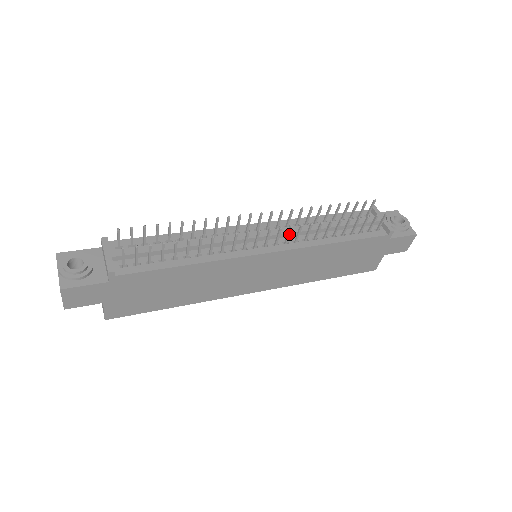
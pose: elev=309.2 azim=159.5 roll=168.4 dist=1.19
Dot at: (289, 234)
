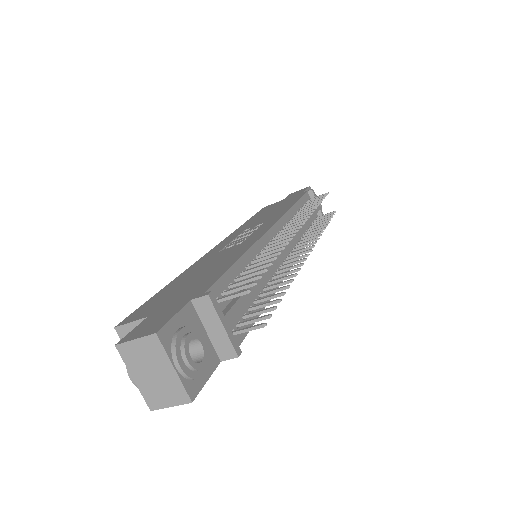
Dot at: (307, 246)
